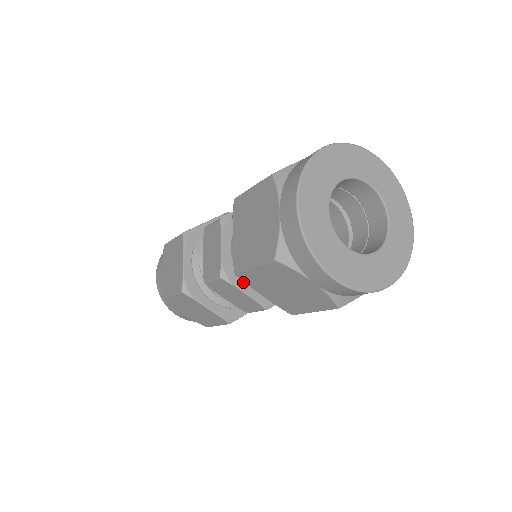
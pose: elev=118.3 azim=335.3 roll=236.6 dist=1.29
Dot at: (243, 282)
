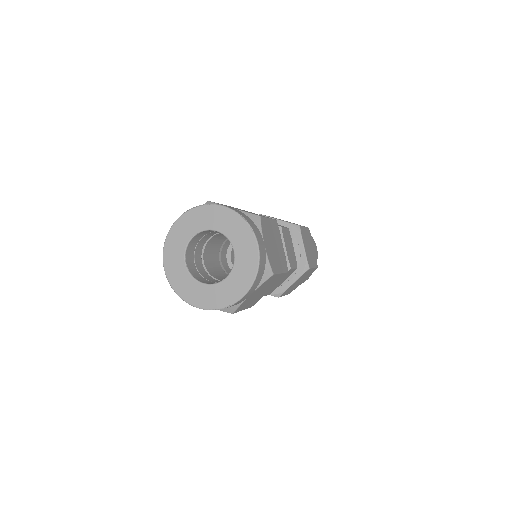
Dot at: occluded
